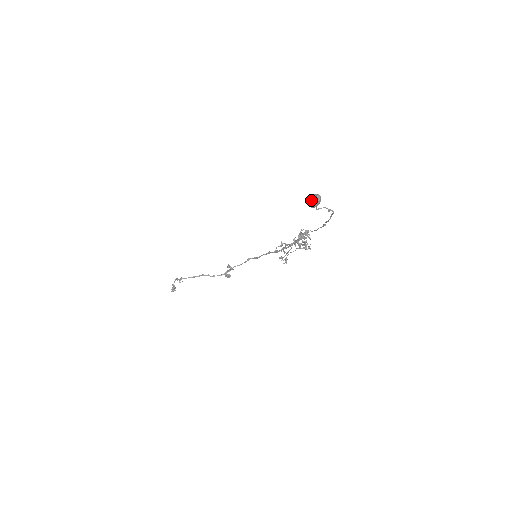
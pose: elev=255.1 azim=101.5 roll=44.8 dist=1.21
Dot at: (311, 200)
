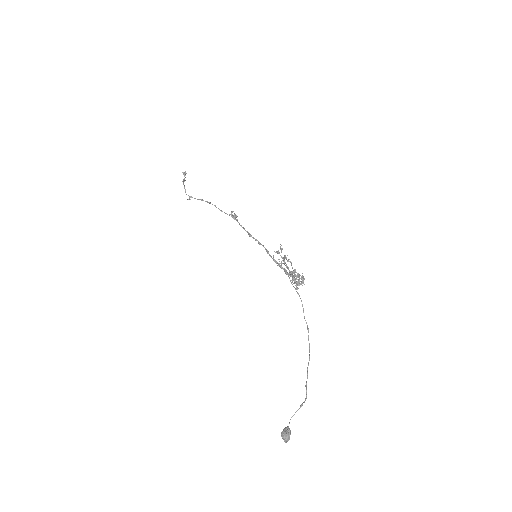
Dot at: (283, 439)
